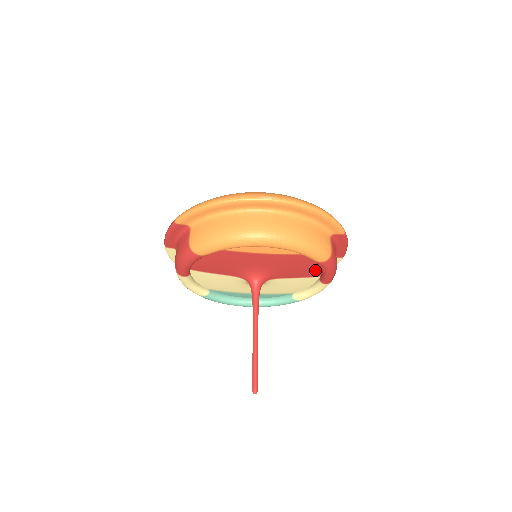
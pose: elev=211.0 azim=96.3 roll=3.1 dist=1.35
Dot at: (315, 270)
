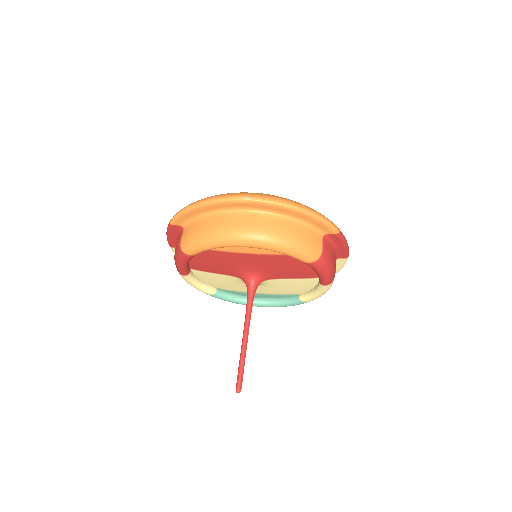
Dot at: (311, 271)
